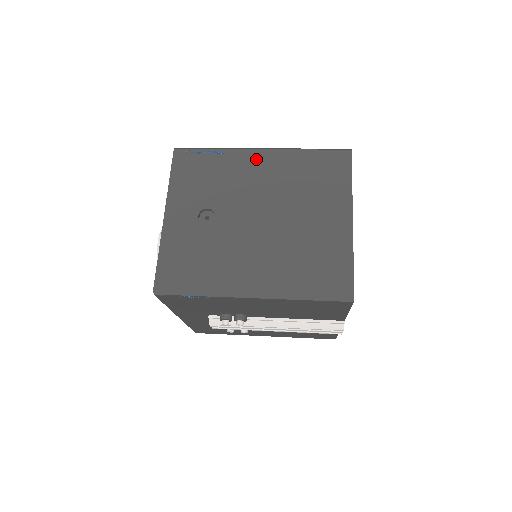
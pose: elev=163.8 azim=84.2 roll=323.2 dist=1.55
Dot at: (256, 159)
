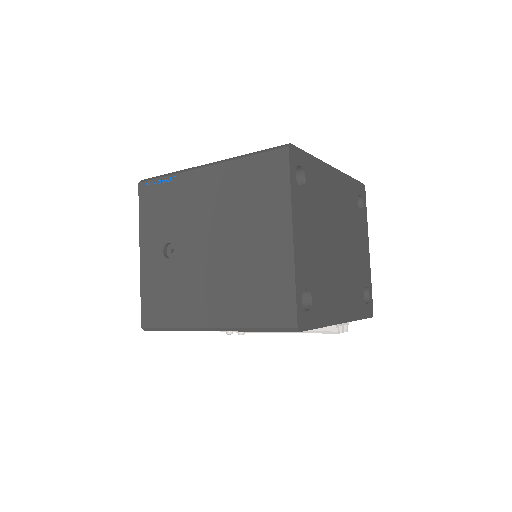
Dot at: (201, 179)
